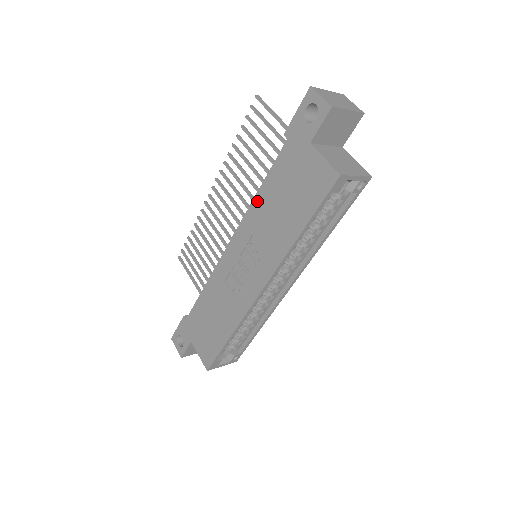
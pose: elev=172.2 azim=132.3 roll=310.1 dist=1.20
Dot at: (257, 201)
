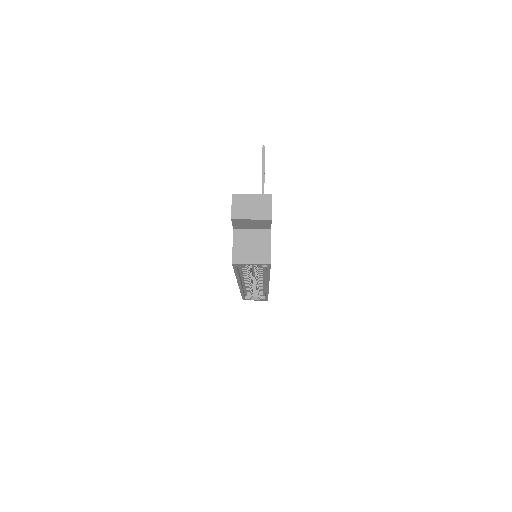
Dot at: occluded
